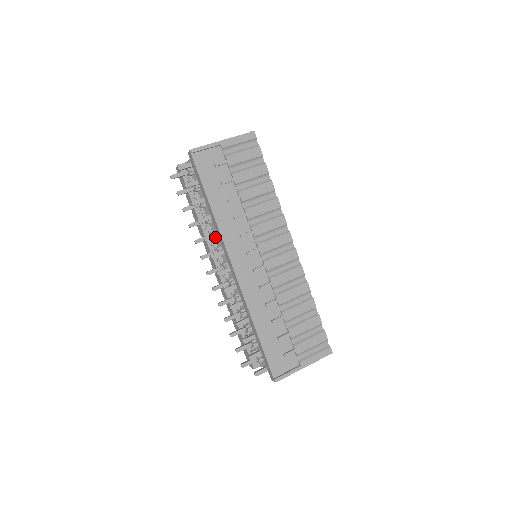
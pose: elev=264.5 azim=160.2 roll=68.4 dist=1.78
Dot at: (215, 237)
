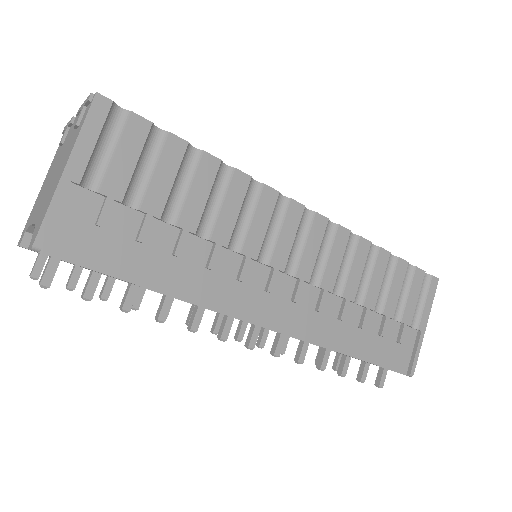
Dot at: (202, 314)
